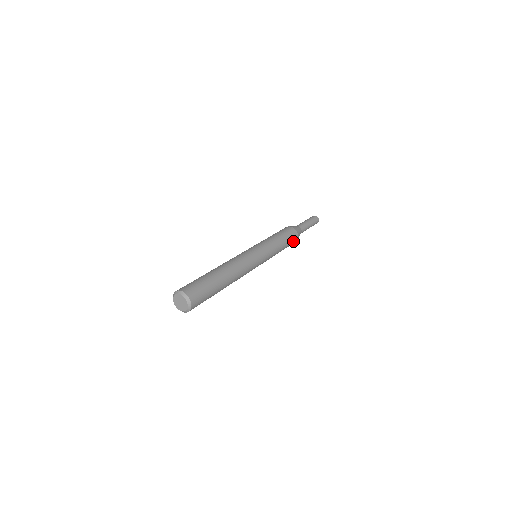
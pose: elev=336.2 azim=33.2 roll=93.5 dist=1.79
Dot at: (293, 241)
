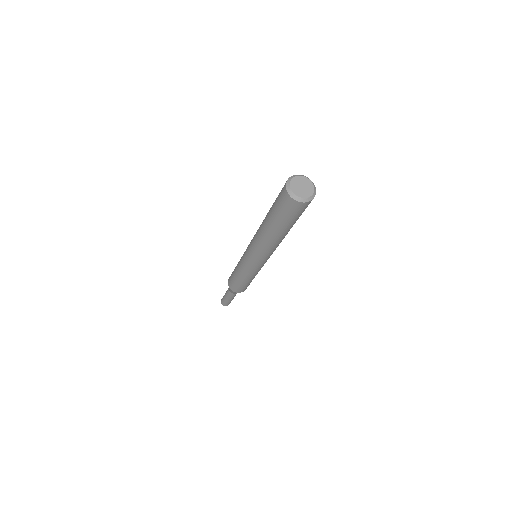
Dot at: occluded
